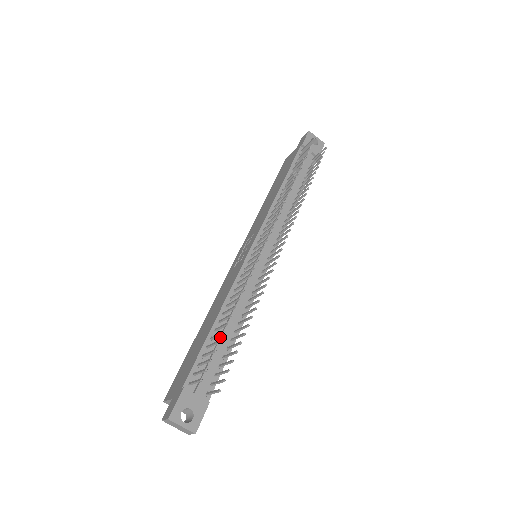
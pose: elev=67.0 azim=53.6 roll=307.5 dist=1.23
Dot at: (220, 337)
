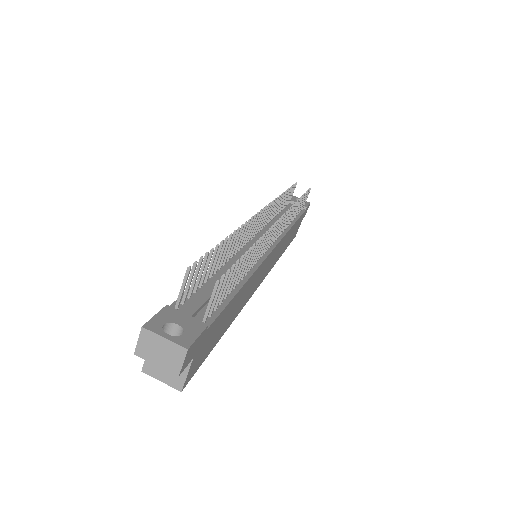
Dot at: (217, 279)
